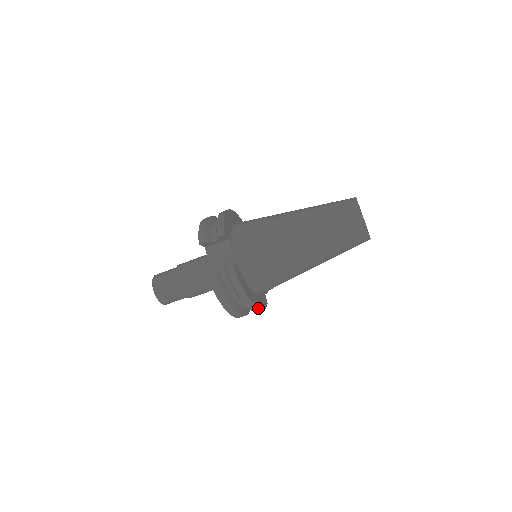
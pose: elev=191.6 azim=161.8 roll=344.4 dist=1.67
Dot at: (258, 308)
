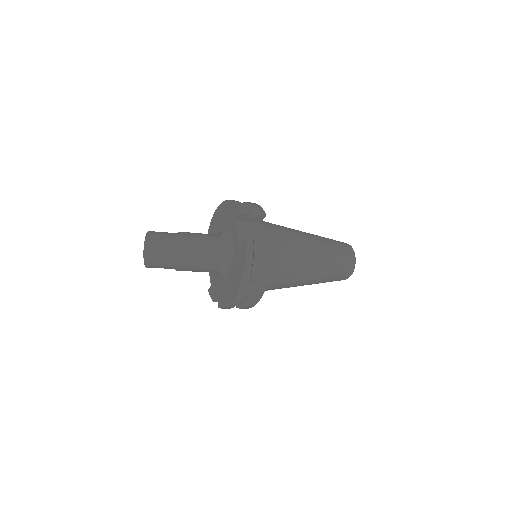
Dot at: occluded
